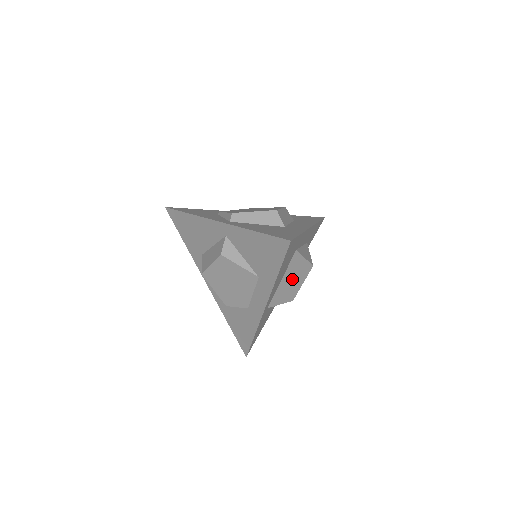
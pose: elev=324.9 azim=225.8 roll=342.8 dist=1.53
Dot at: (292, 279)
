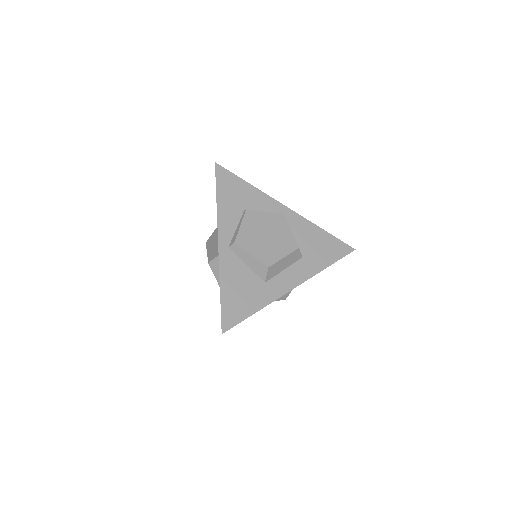
Dot at: occluded
